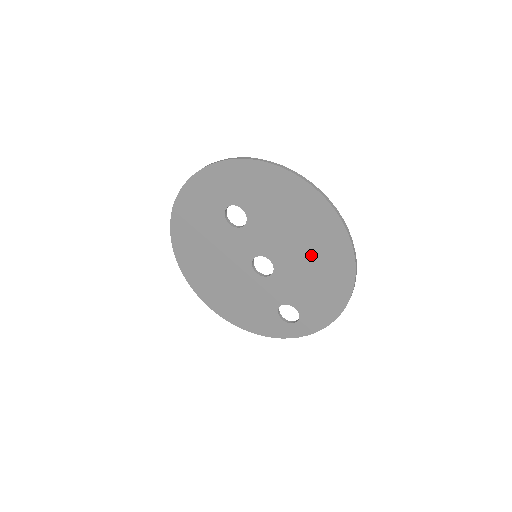
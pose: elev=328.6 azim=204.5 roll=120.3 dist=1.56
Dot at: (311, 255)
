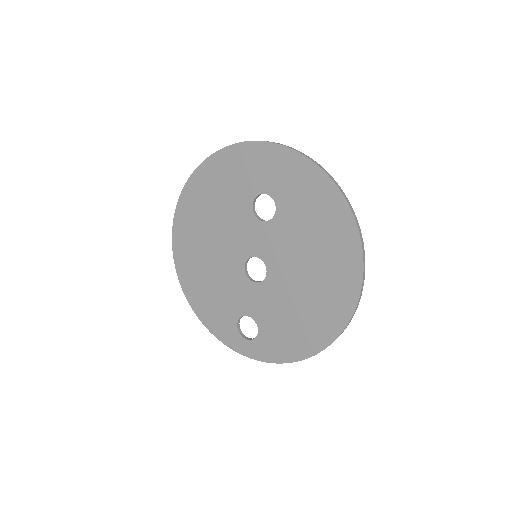
Dot at: (309, 292)
